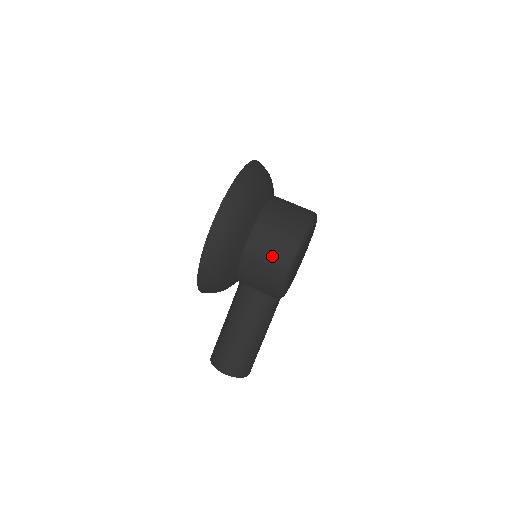
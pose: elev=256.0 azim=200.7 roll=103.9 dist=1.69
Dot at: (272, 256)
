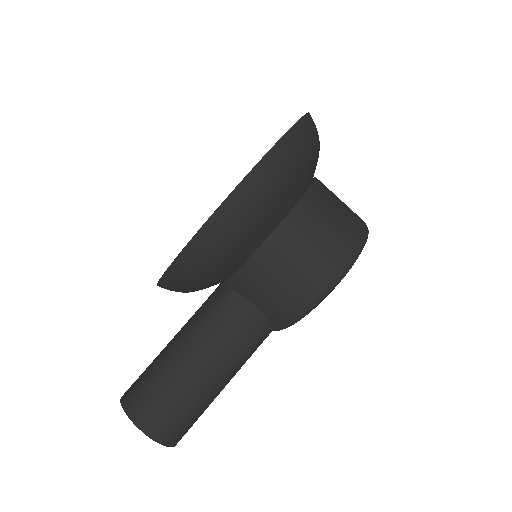
Dot at: (316, 255)
